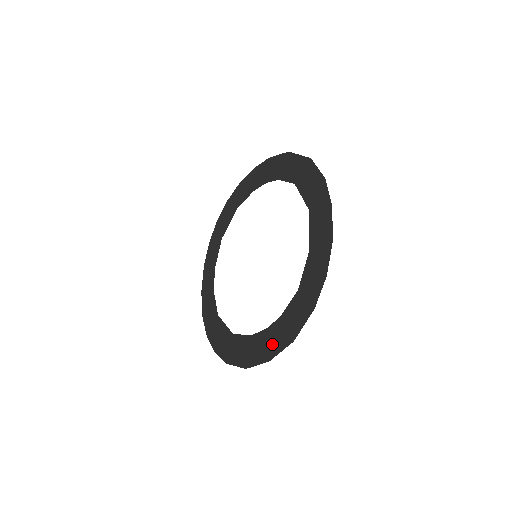
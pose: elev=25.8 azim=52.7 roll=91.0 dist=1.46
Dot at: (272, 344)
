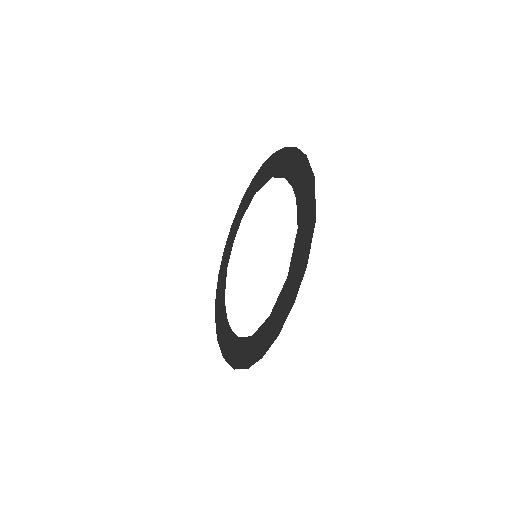
Dot at: (229, 349)
